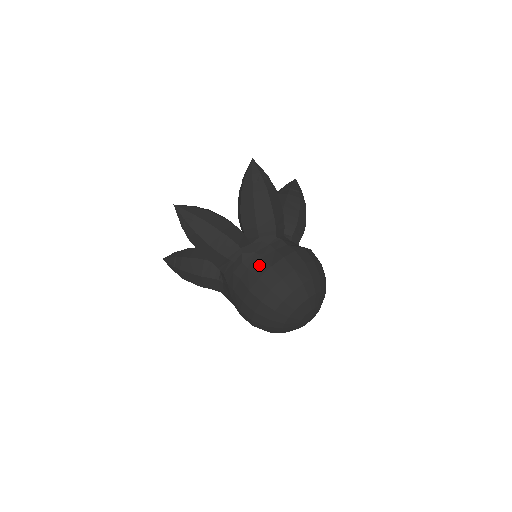
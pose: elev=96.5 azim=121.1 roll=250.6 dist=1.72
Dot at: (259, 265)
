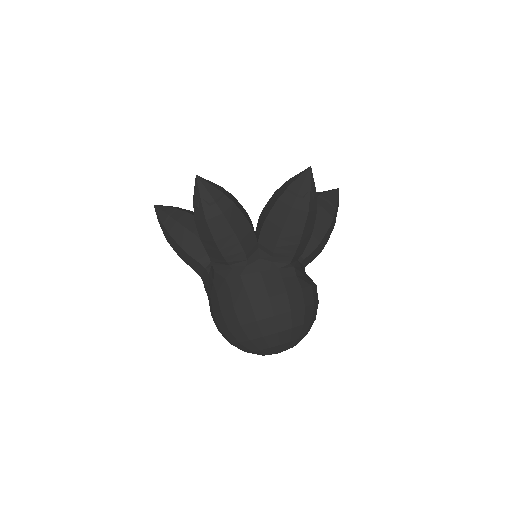
Dot at: (257, 288)
